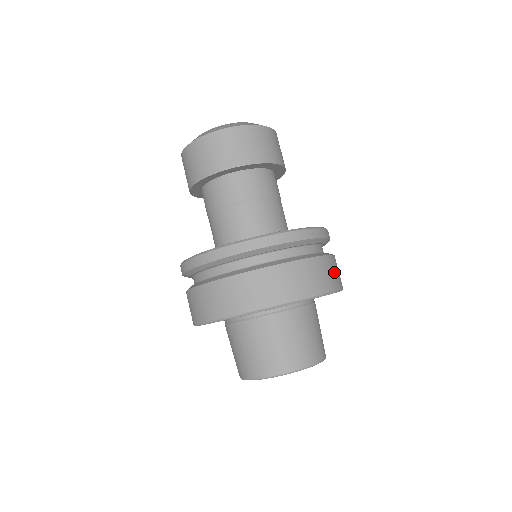
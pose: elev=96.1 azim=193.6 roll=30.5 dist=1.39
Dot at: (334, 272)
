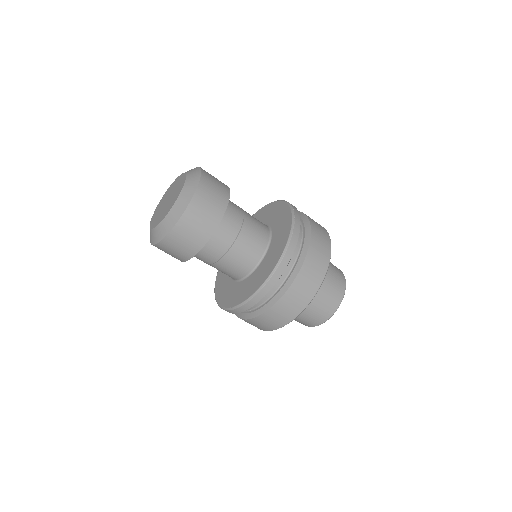
Dot at: (314, 269)
